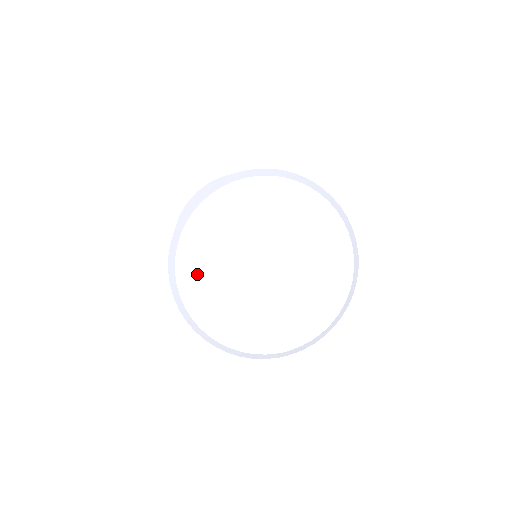
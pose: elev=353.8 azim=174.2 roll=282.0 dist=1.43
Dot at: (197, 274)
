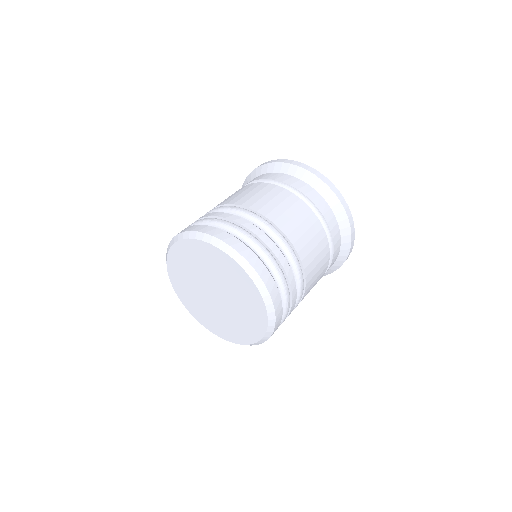
Dot at: (198, 312)
